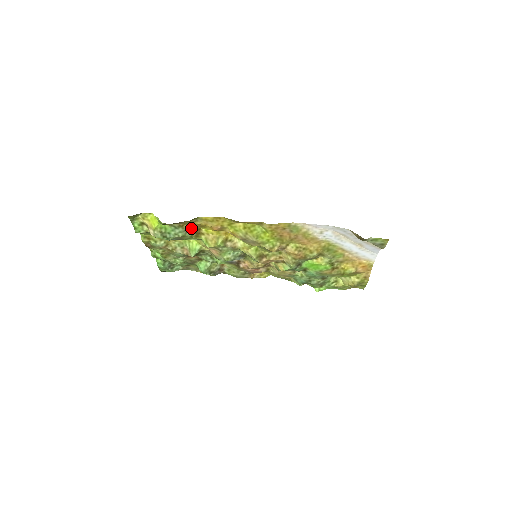
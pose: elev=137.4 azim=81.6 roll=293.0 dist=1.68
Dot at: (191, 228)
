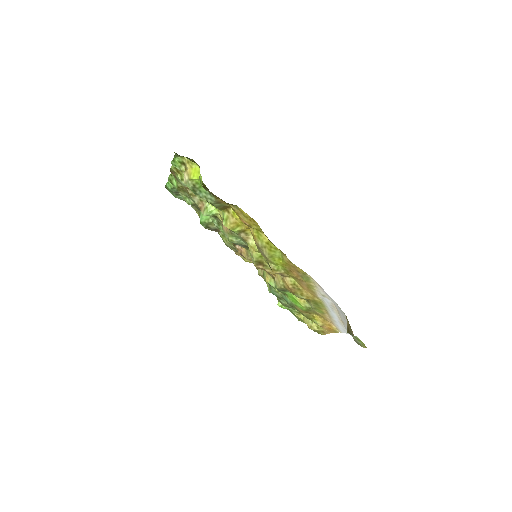
Dot at: (223, 203)
